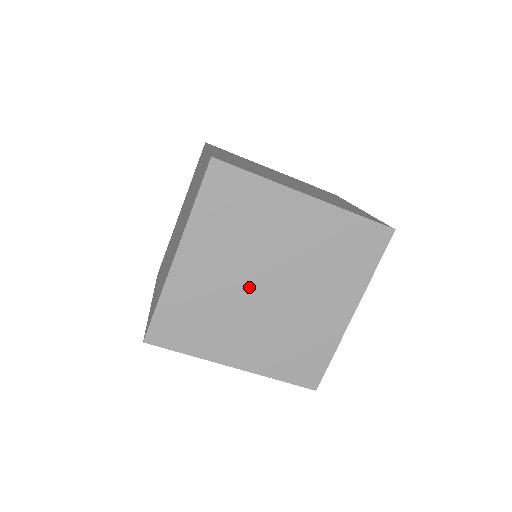
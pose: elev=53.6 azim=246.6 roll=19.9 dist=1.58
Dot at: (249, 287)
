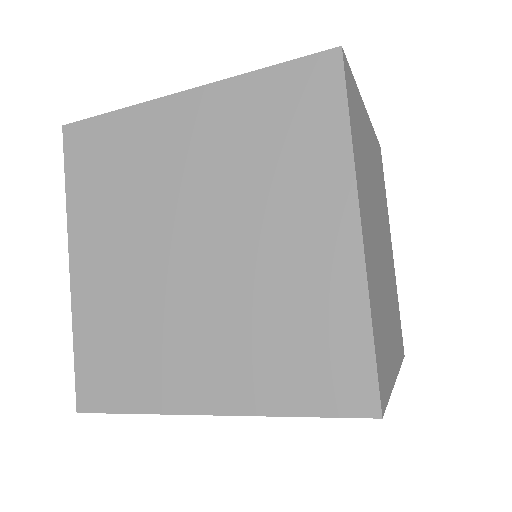
Dot at: occluded
